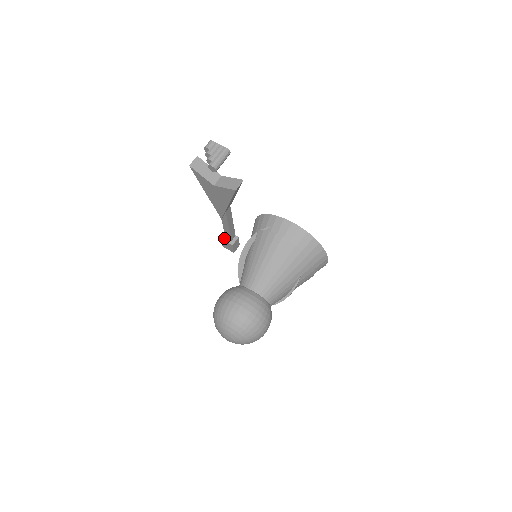
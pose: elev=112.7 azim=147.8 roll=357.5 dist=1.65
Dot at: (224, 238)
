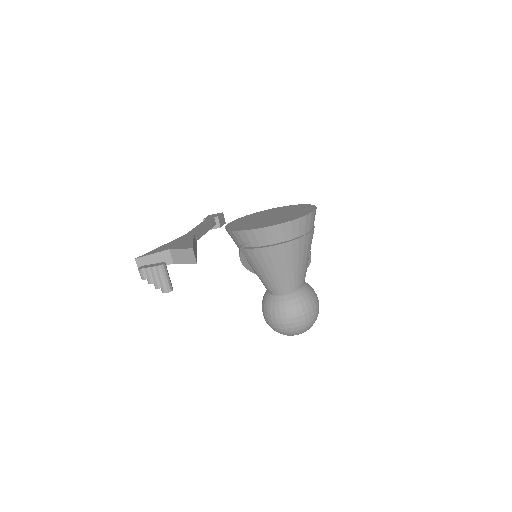
Dot at: occluded
